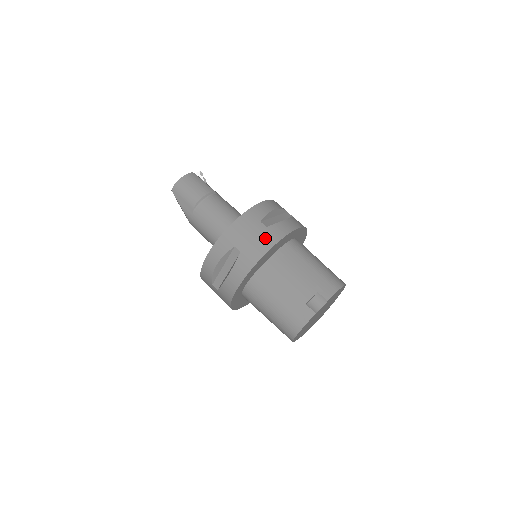
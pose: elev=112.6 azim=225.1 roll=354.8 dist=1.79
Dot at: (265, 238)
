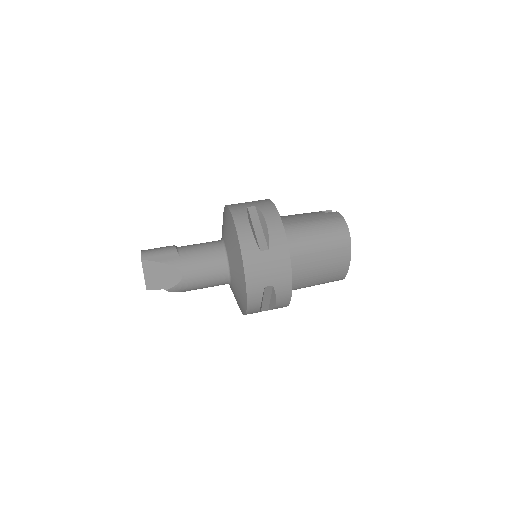
Dot at: occluded
